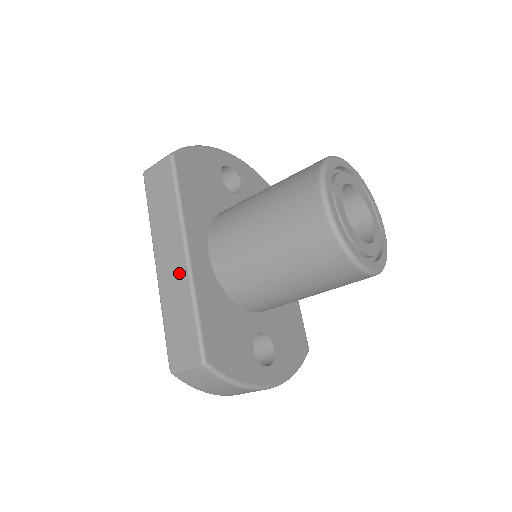
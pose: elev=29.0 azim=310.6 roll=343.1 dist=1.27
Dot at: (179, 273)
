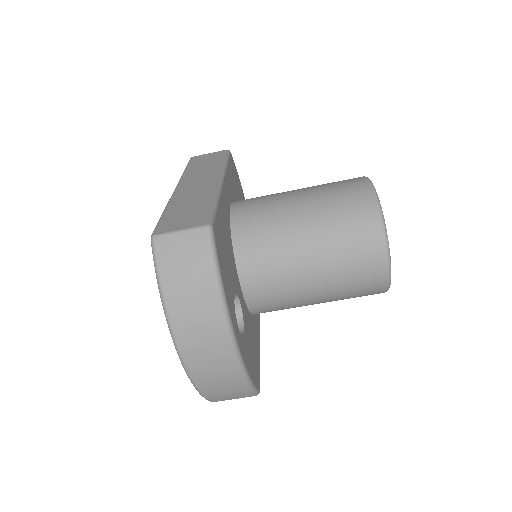
Dot at: (206, 187)
